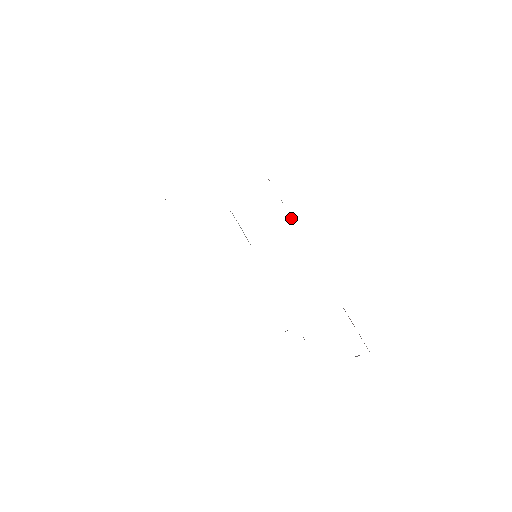
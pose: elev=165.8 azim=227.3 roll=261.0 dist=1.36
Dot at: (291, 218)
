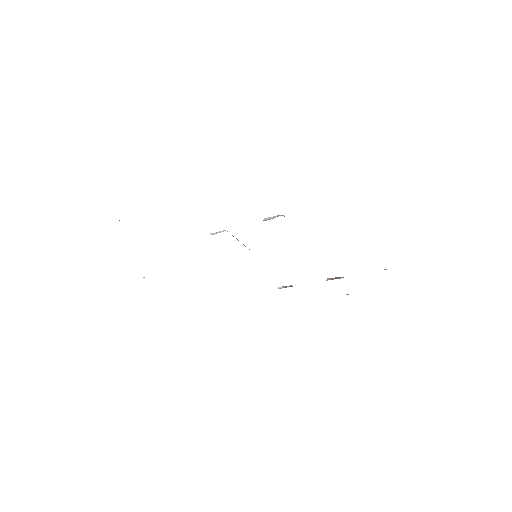
Dot at: occluded
